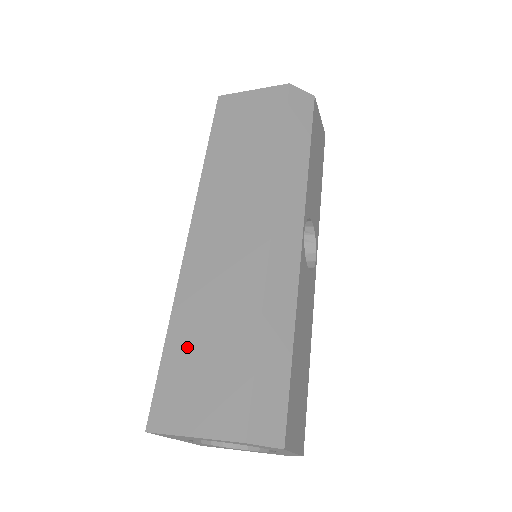
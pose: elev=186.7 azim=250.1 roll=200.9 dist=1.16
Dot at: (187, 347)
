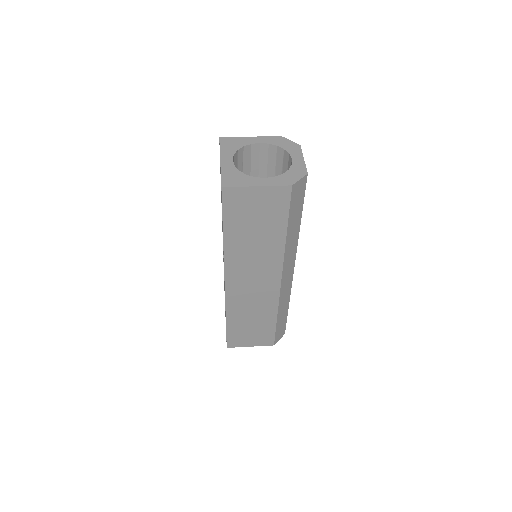
Dot at: (239, 326)
